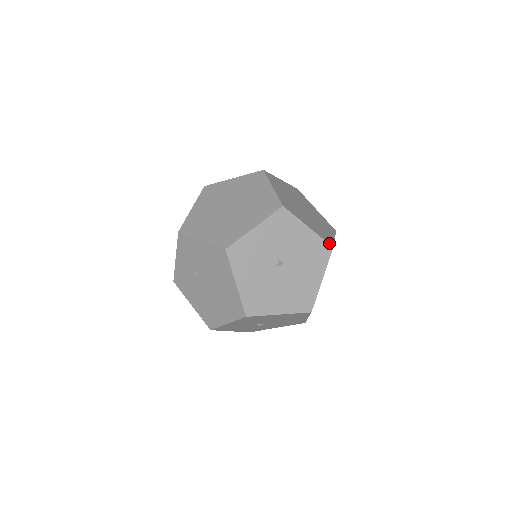
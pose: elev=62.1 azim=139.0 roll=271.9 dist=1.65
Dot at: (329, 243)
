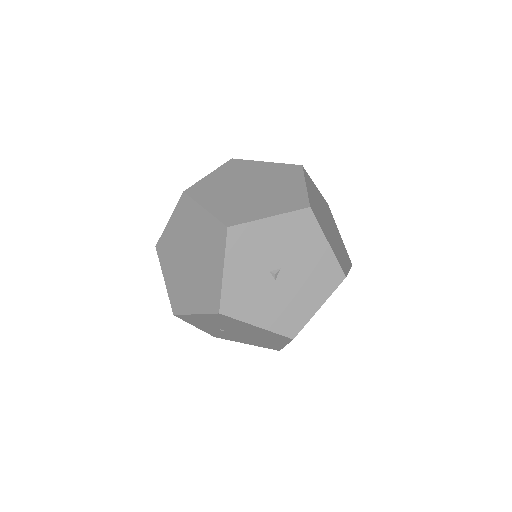
Dot at: (302, 207)
